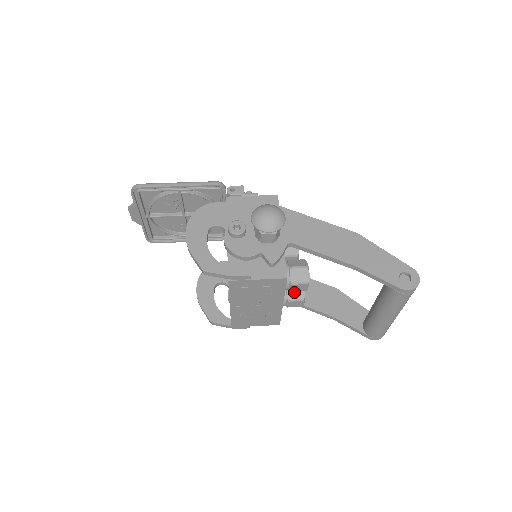
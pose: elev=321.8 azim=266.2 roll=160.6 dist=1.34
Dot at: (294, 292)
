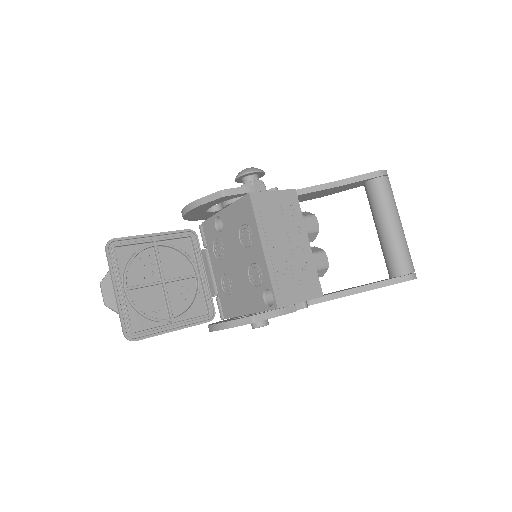
Dot at: (311, 249)
